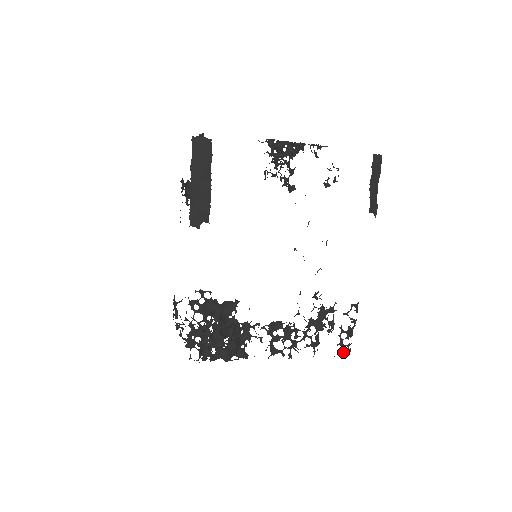
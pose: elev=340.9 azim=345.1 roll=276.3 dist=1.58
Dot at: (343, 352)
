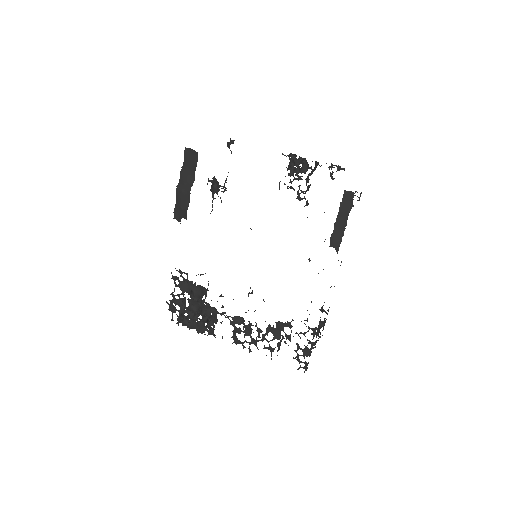
Dot at: (299, 367)
